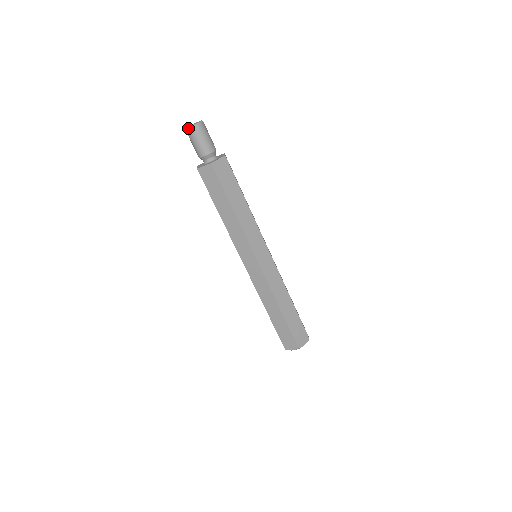
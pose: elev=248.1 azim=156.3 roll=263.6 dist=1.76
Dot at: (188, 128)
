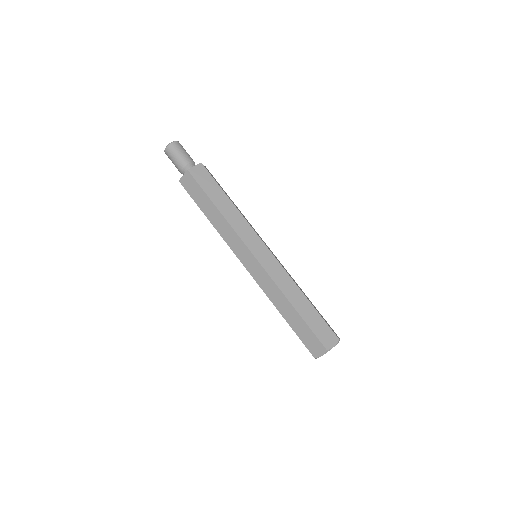
Dot at: (171, 142)
